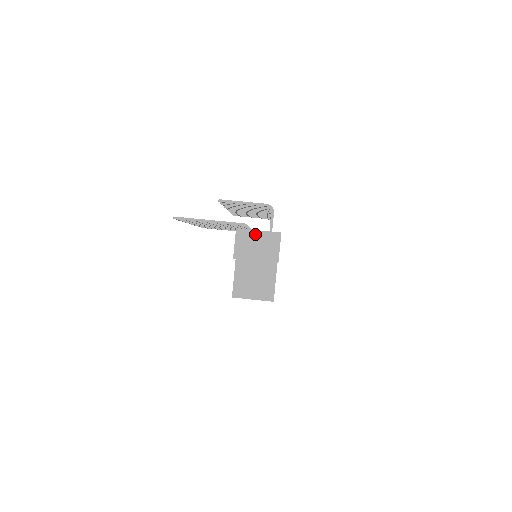
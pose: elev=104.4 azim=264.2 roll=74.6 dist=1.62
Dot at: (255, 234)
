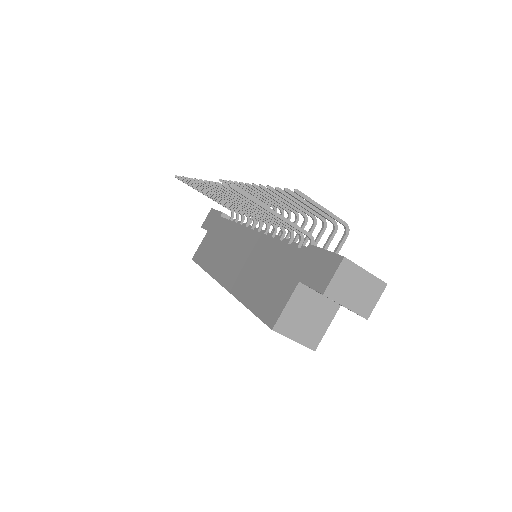
Dot at: (361, 273)
